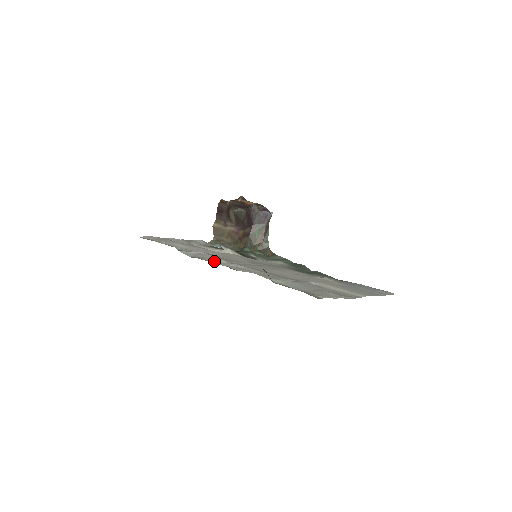
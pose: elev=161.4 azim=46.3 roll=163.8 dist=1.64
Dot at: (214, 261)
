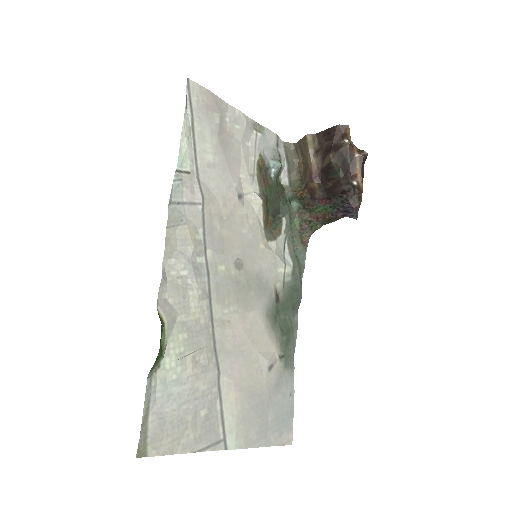
Dot at: (177, 243)
